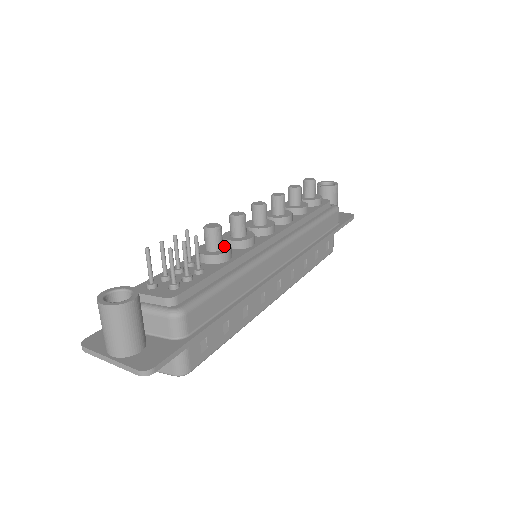
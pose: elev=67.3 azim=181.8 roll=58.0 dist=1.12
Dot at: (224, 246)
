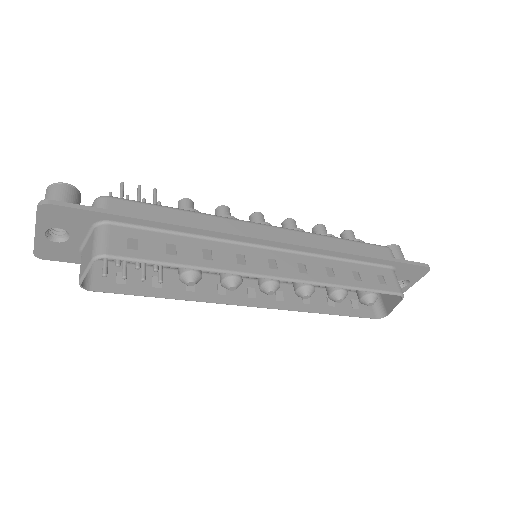
Dot at: occluded
